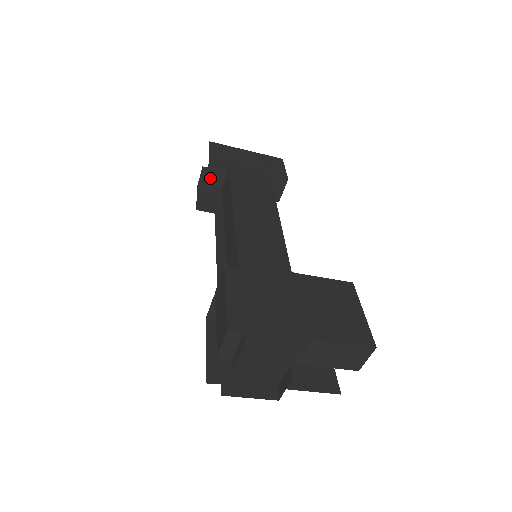
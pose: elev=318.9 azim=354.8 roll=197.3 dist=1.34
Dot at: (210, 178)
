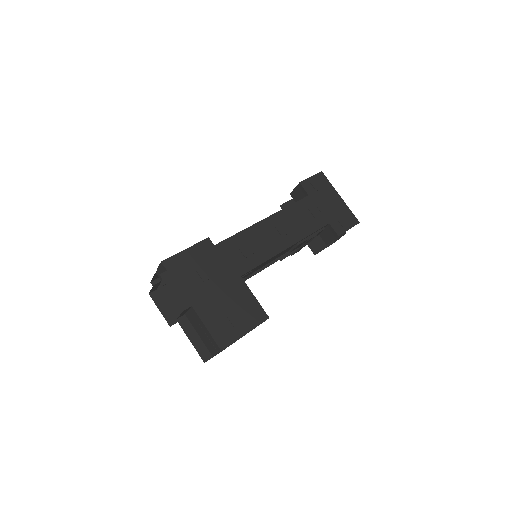
Dot at: (295, 193)
